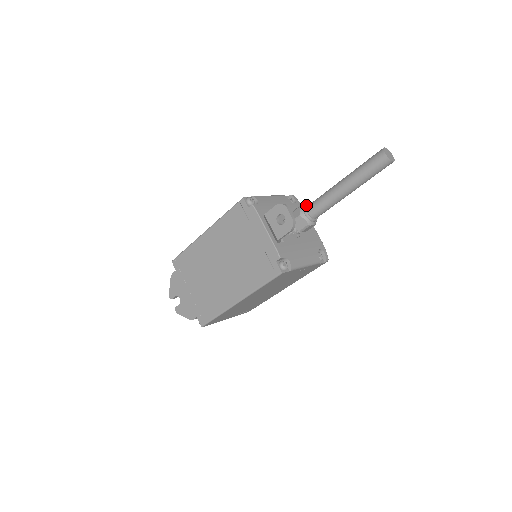
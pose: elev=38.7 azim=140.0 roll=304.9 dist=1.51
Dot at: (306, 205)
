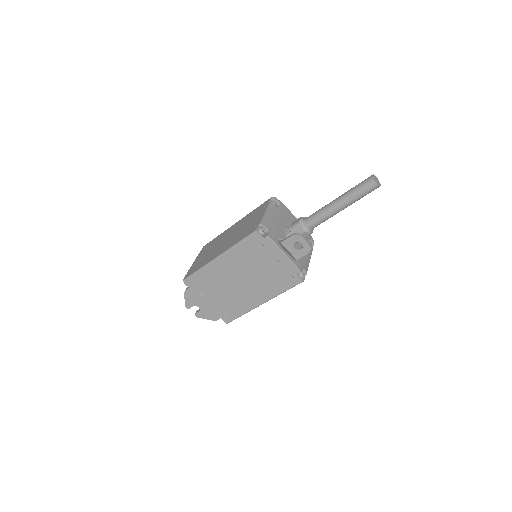
Dot at: (305, 219)
